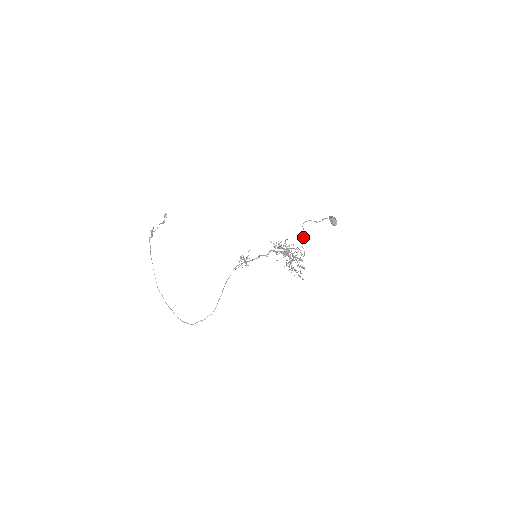
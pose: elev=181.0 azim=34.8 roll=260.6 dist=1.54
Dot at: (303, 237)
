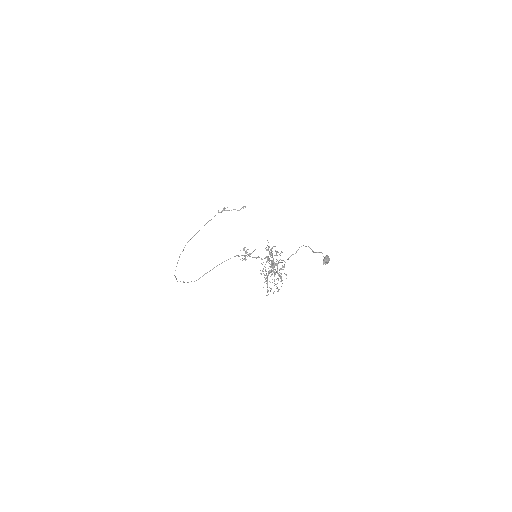
Dot at: occluded
